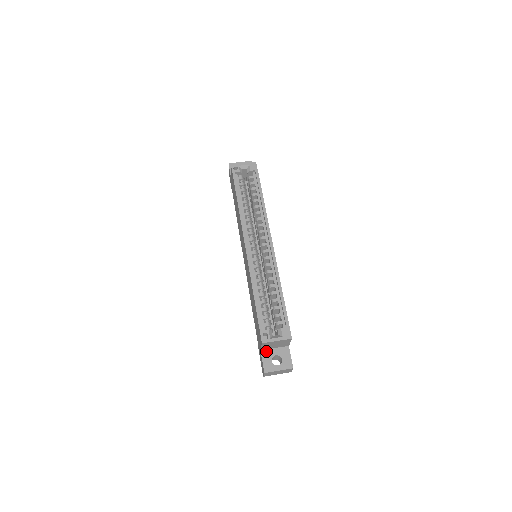
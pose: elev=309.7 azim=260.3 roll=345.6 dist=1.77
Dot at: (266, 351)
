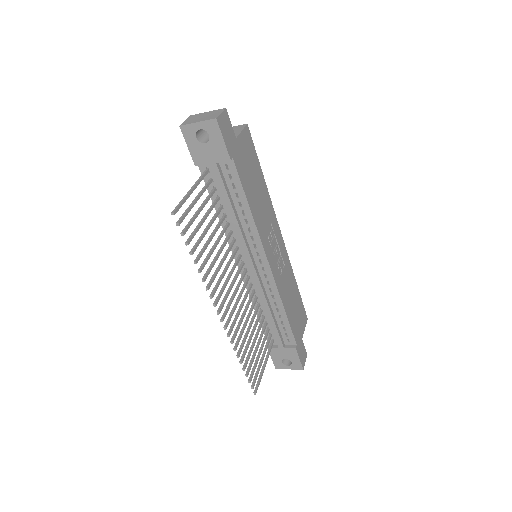
Dot at: occluded
